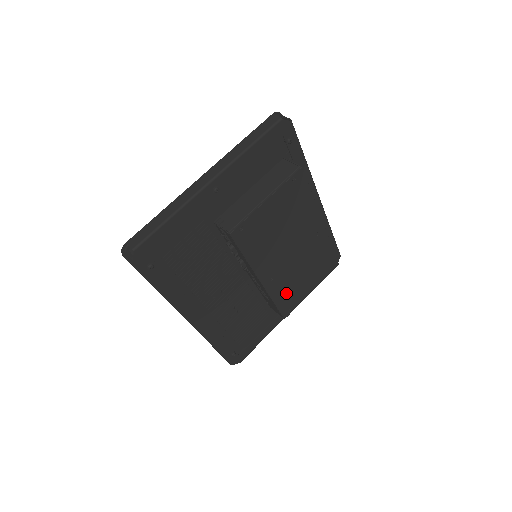
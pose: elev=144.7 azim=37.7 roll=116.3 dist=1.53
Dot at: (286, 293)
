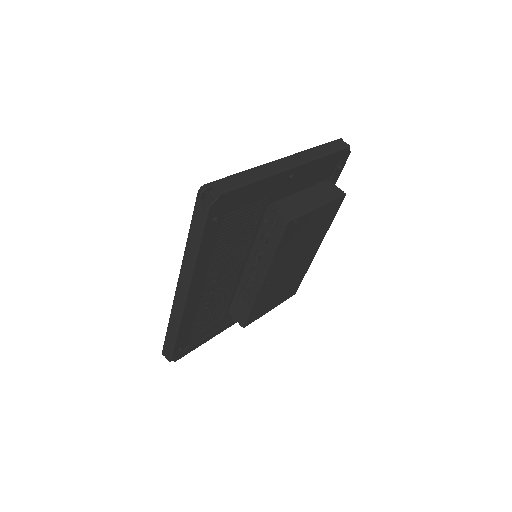
Dot at: (262, 302)
